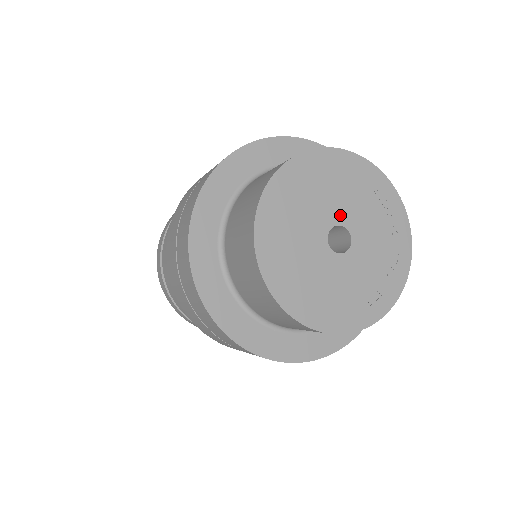
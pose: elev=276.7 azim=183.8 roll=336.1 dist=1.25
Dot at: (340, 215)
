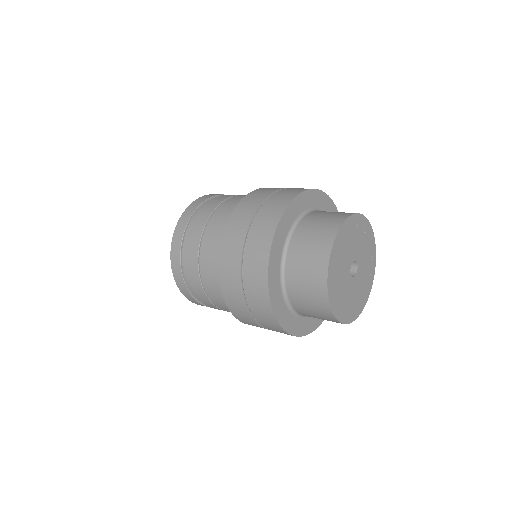
Dot at: (351, 258)
